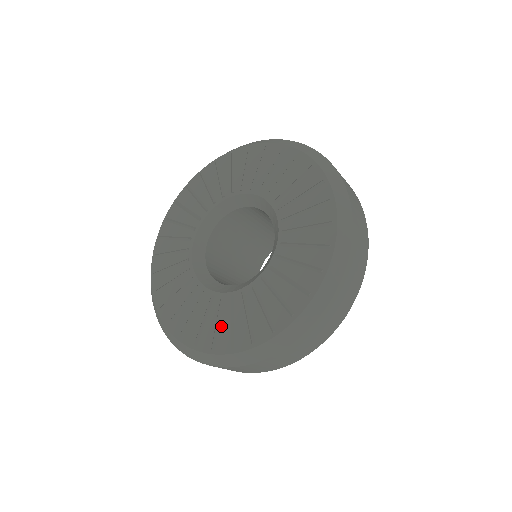
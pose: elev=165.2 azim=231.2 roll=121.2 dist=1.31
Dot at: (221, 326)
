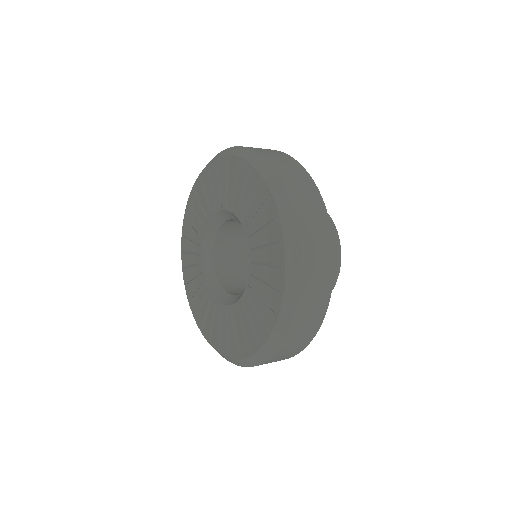
Dot at: (230, 335)
